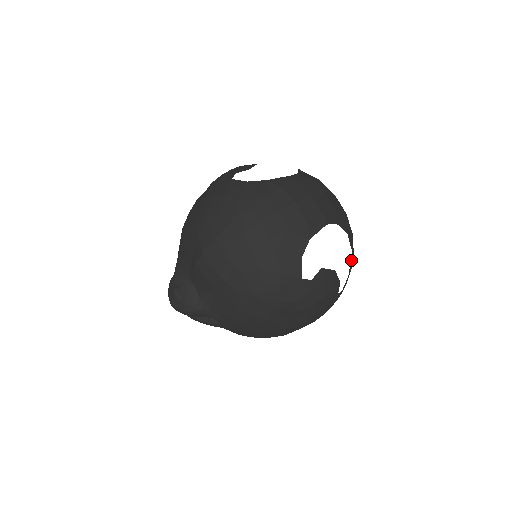
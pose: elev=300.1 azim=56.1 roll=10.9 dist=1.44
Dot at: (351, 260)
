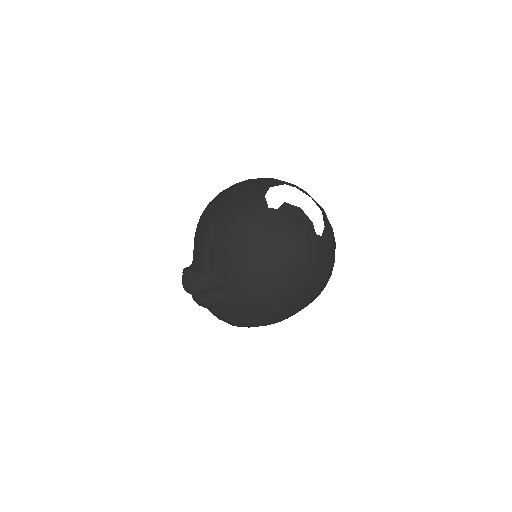
Dot at: (324, 218)
